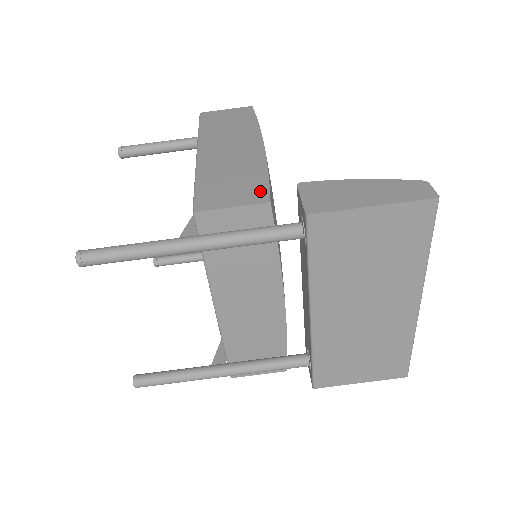
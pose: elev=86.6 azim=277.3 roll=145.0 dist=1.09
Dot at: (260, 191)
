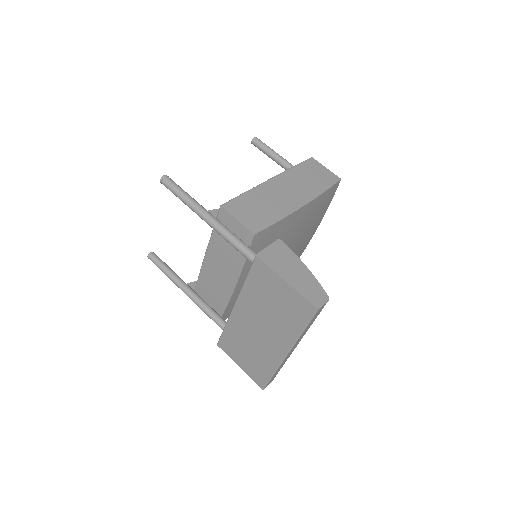
Dot at: (260, 225)
